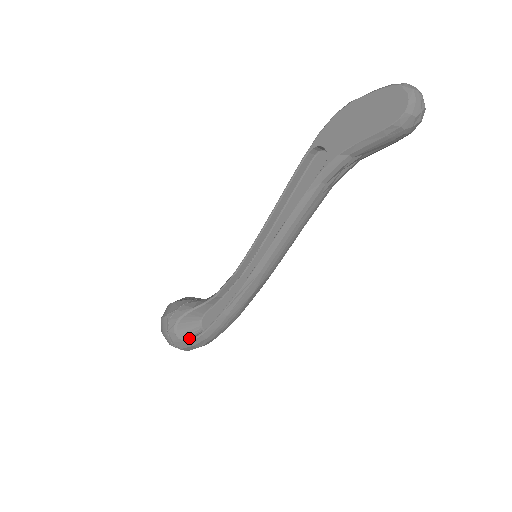
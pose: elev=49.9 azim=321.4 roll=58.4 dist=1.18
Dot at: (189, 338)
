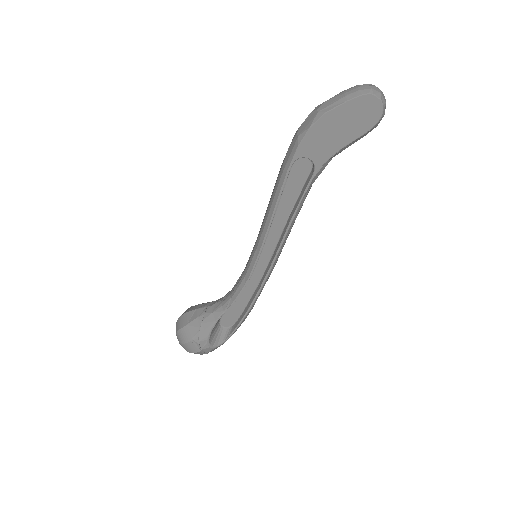
Dot at: (222, 342)
